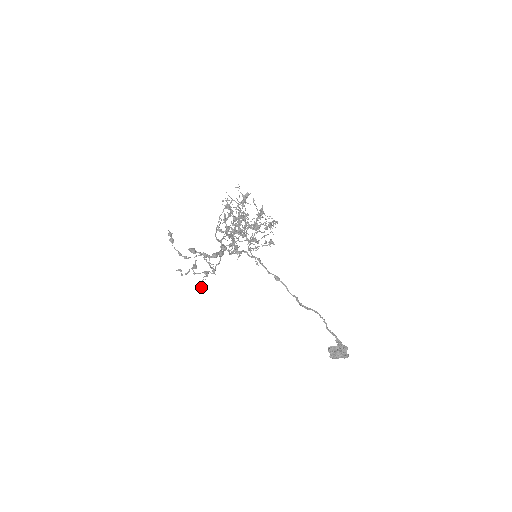
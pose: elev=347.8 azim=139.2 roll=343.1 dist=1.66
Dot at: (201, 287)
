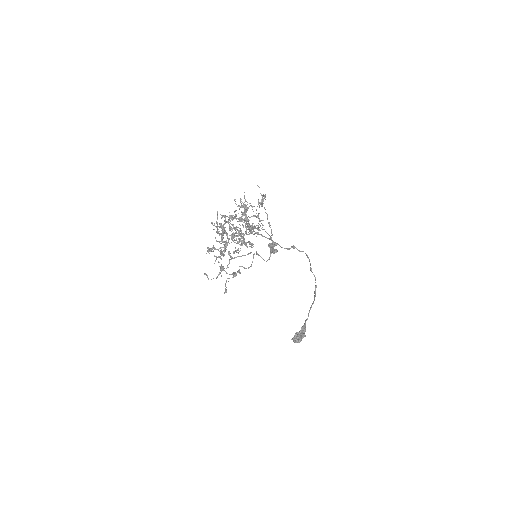
Dot at: (226, 290)
